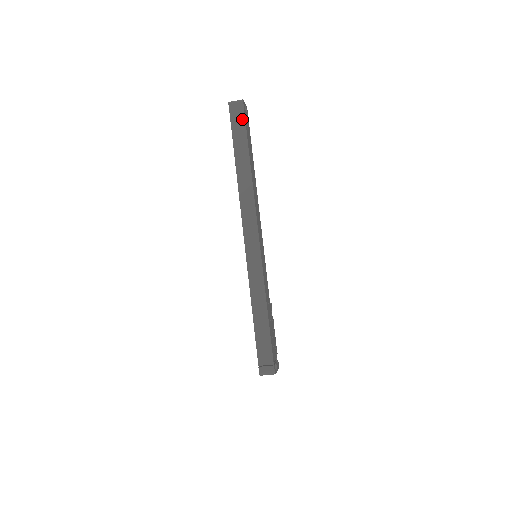
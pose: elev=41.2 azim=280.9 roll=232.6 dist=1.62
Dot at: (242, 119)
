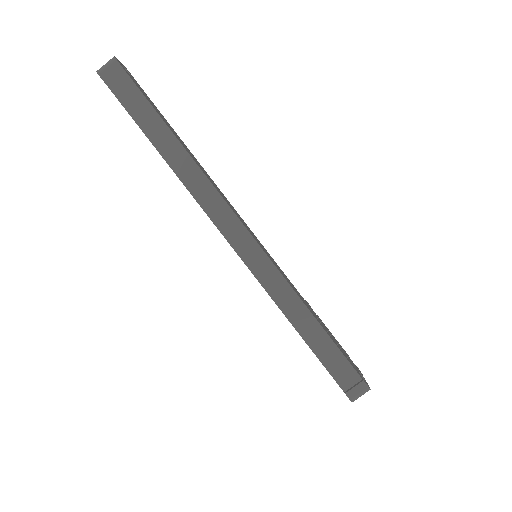
Dot at: (129, 85)
